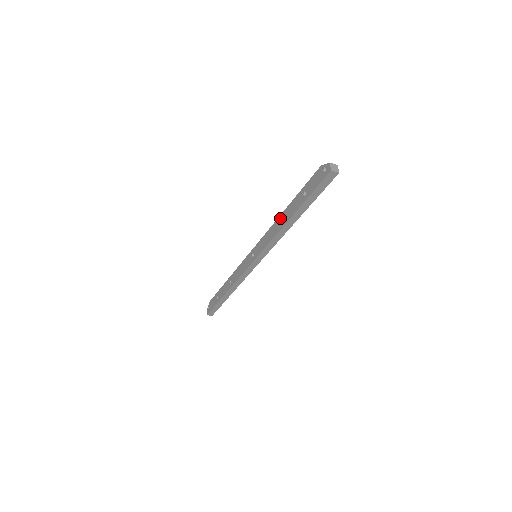
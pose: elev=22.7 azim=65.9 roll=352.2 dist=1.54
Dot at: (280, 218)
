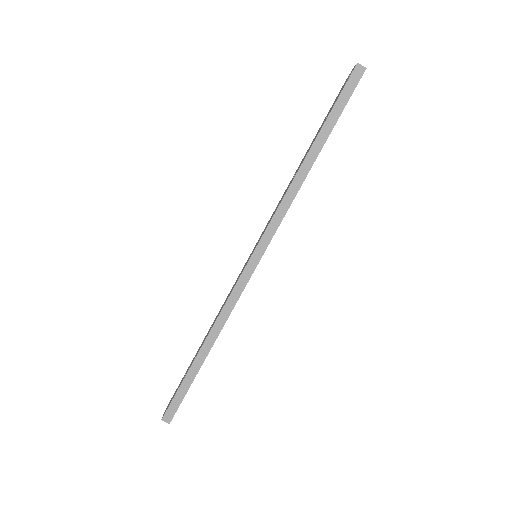
Dot at: (294, 175)
